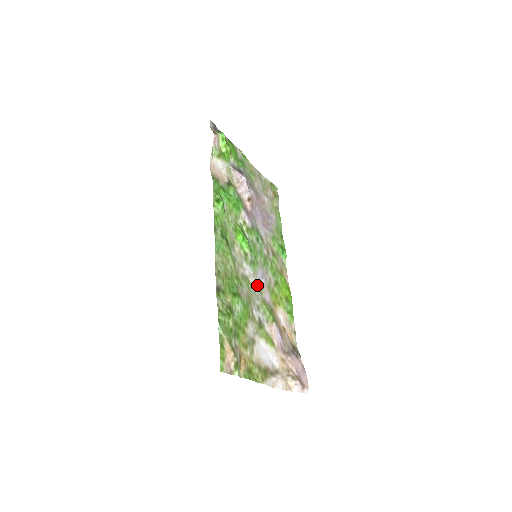
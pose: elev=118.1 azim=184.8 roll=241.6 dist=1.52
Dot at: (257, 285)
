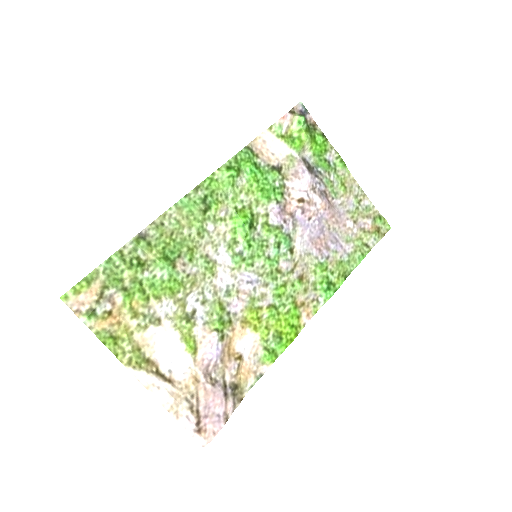
Dot at: (228, 282)
